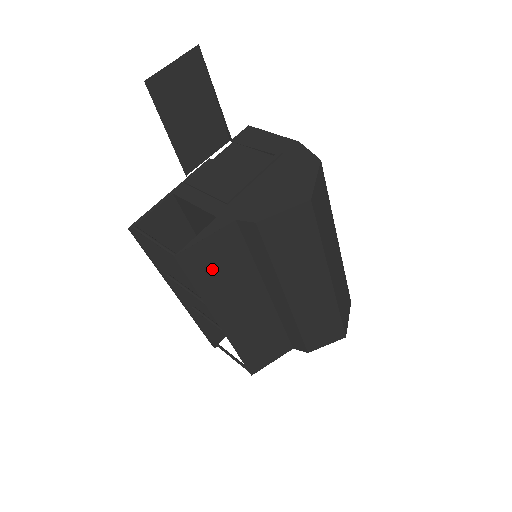
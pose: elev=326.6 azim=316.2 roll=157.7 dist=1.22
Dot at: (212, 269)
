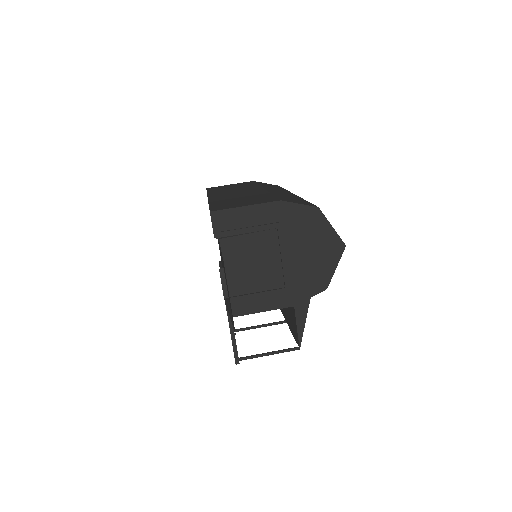
Dot at: occluded
